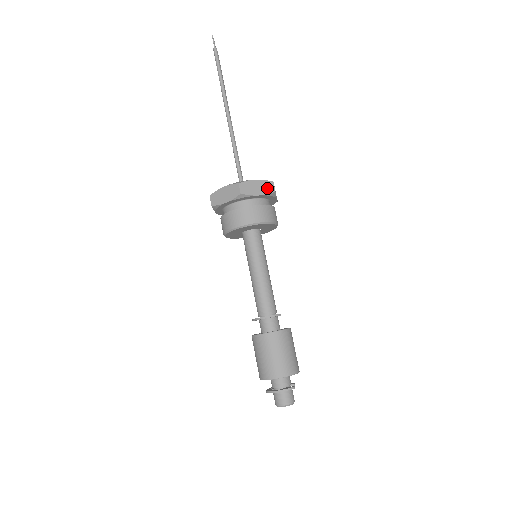
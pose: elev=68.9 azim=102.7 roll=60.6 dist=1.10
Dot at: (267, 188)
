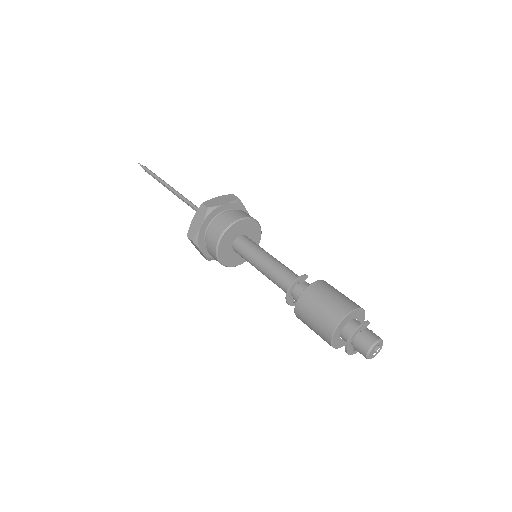
Dot at: (230, 198)
